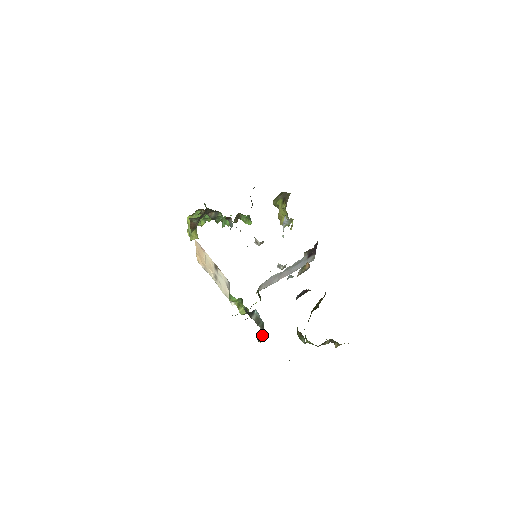
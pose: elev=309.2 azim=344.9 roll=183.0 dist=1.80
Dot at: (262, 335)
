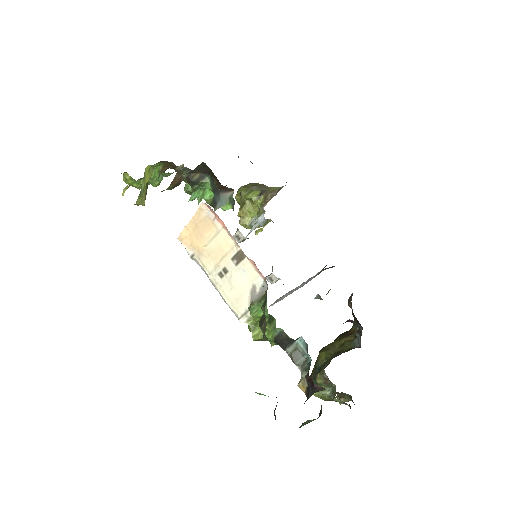
Dot at: (302, 378)
